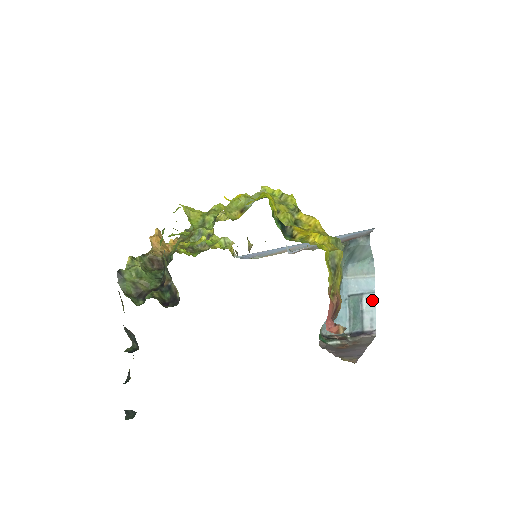
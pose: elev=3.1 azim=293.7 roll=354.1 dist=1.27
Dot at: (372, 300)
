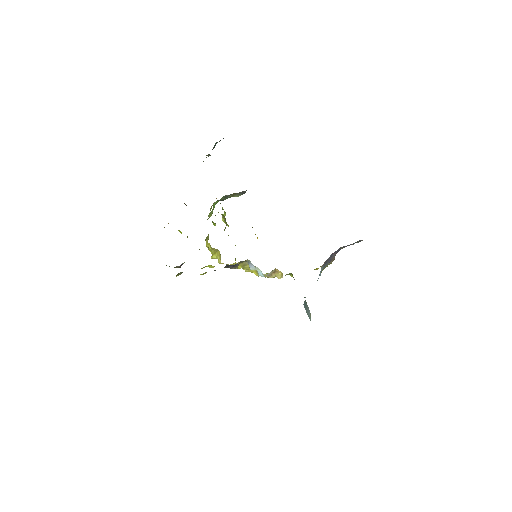
Dot at: occluded
